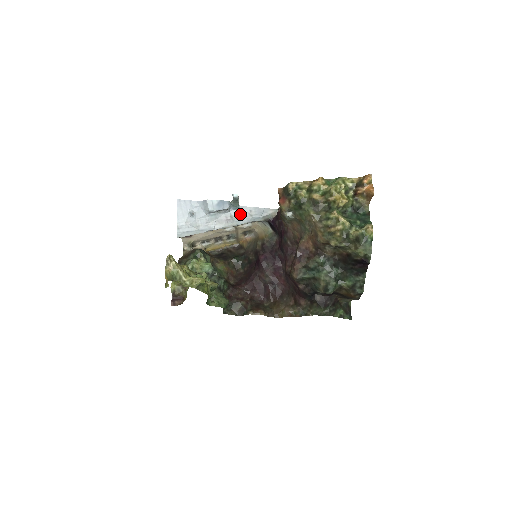
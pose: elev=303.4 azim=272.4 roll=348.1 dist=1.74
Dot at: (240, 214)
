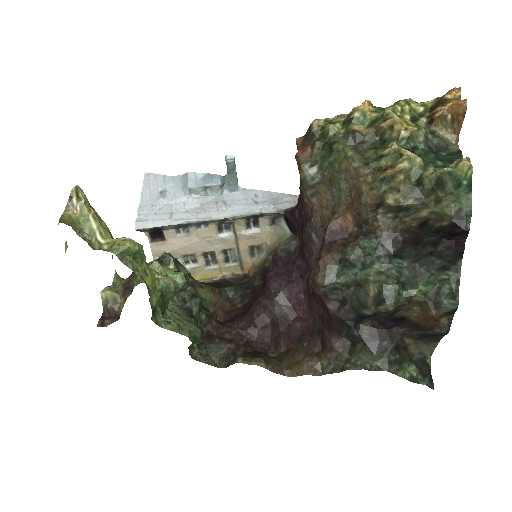
Dot at: (239, 199)
